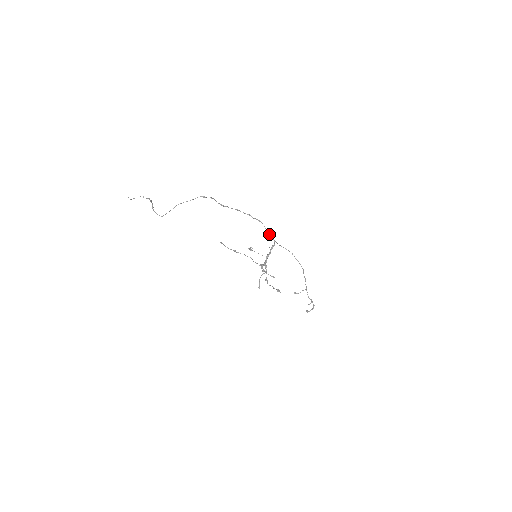
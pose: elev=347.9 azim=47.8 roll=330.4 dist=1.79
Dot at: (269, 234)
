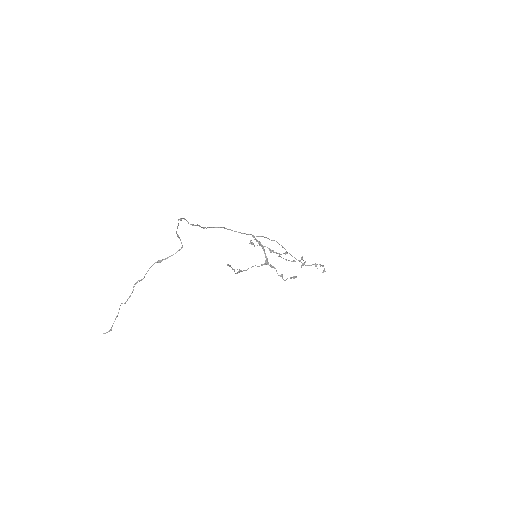
Dot at: occluded
